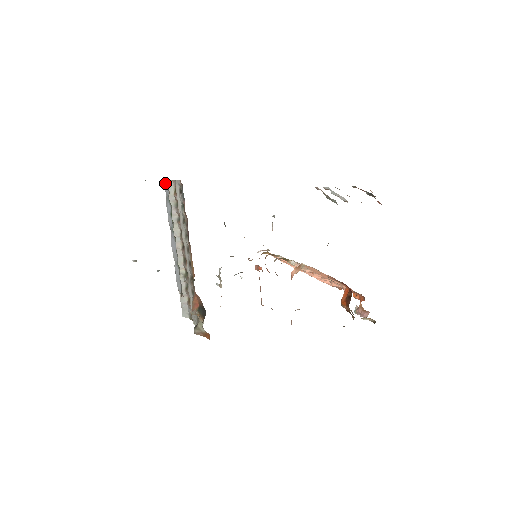
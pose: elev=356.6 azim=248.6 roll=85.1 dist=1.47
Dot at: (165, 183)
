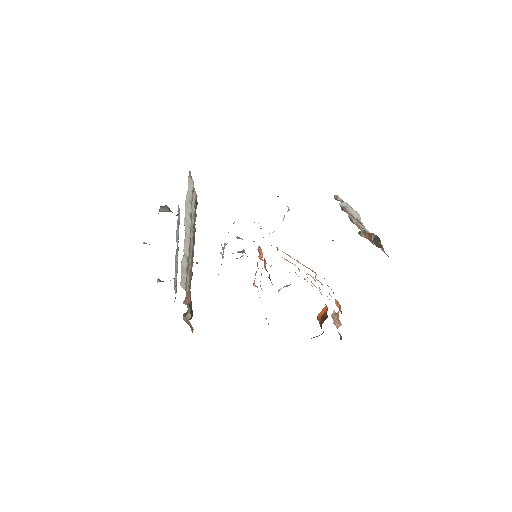
Dot at: (178, 210)
